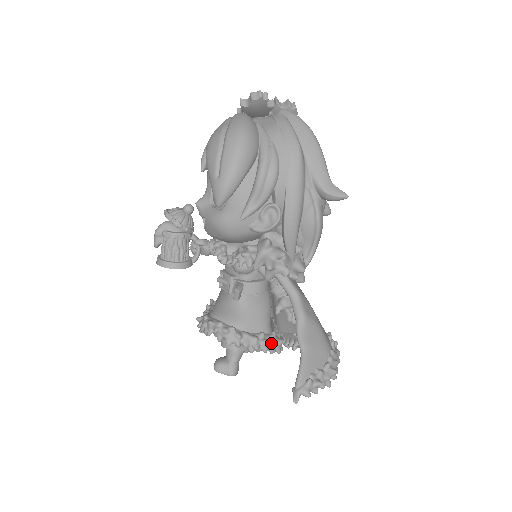
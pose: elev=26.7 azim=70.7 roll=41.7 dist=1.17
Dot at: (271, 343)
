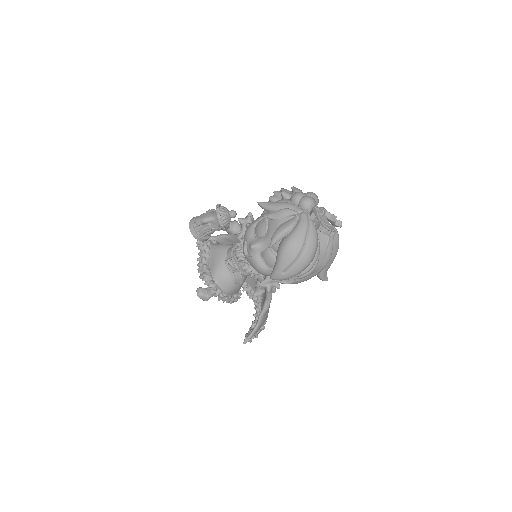
Dot at: occluded
